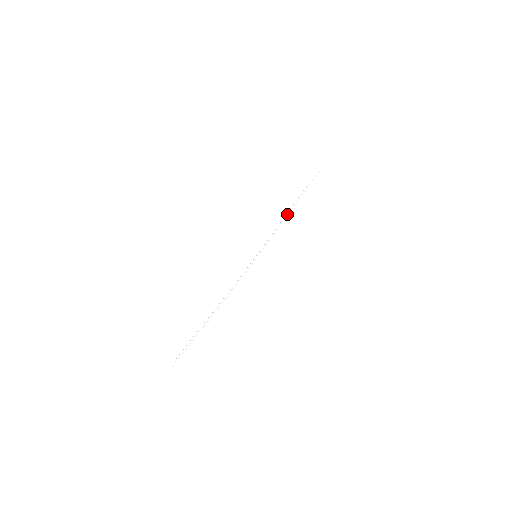
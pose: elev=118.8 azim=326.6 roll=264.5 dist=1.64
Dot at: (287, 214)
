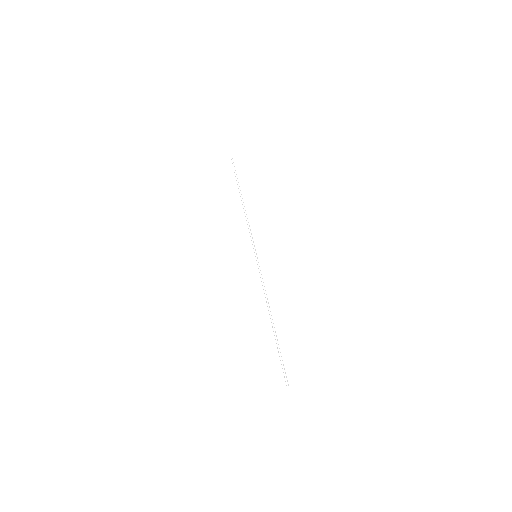
Dot at: (244, 210)
